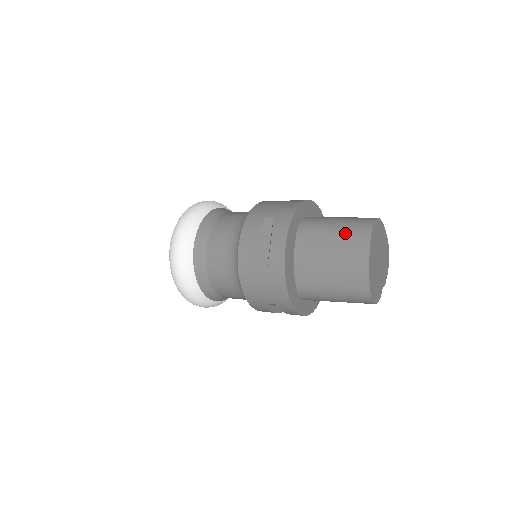
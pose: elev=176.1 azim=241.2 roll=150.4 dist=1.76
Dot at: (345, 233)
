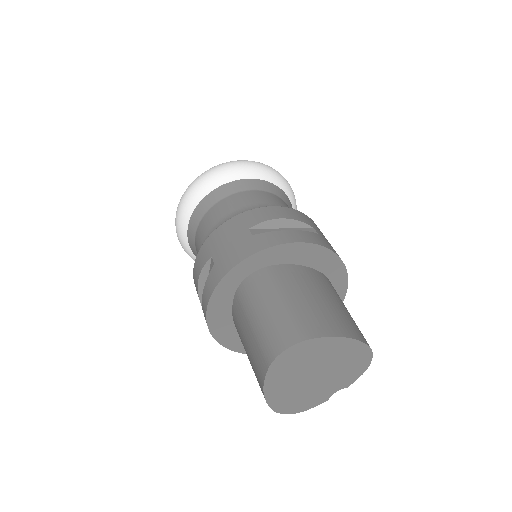
Dot at: (257, 338)
